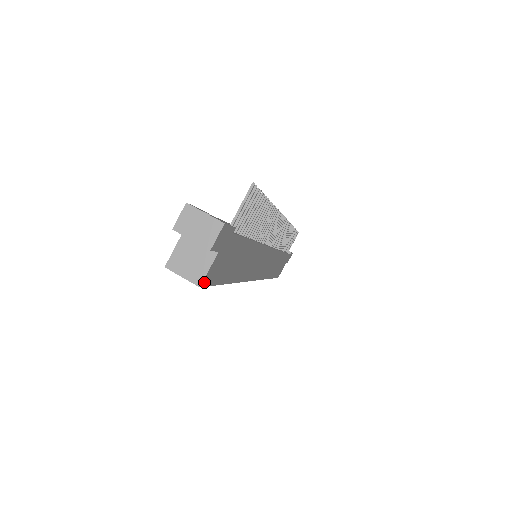
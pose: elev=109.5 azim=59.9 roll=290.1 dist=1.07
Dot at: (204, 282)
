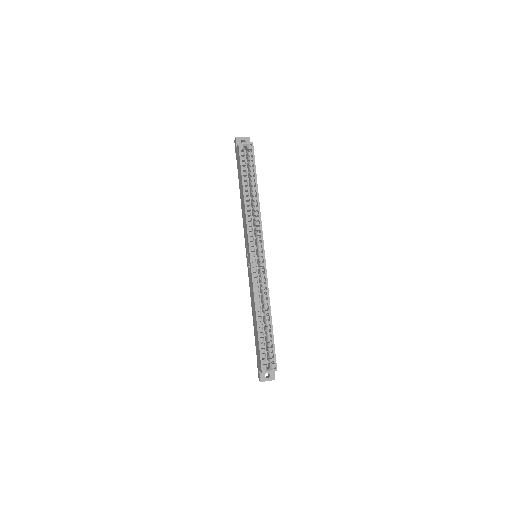
Dot at: occluded
